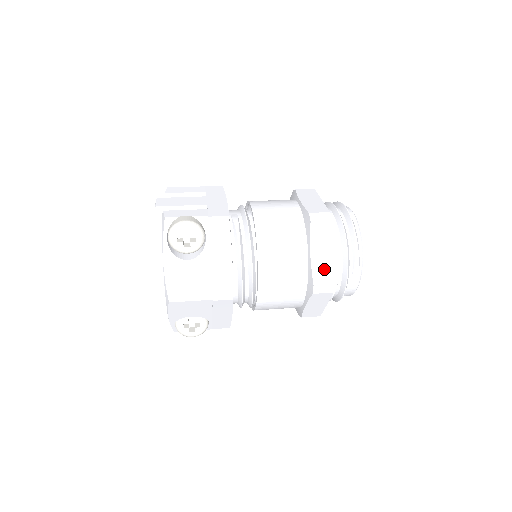
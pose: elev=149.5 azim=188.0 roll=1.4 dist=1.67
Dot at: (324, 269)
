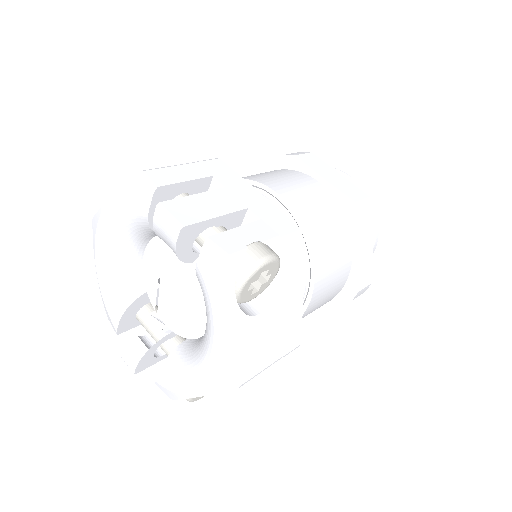
Dot at: (366, 270)
